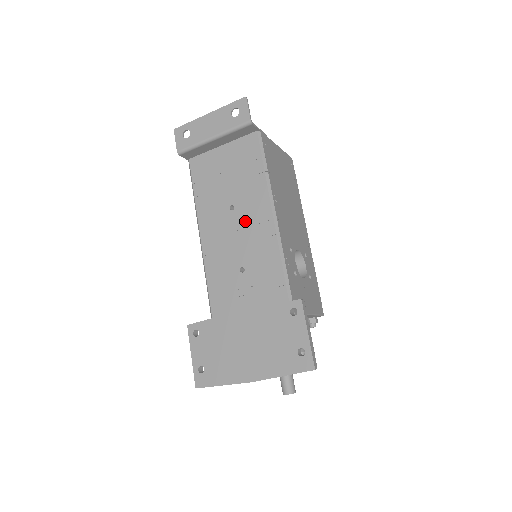
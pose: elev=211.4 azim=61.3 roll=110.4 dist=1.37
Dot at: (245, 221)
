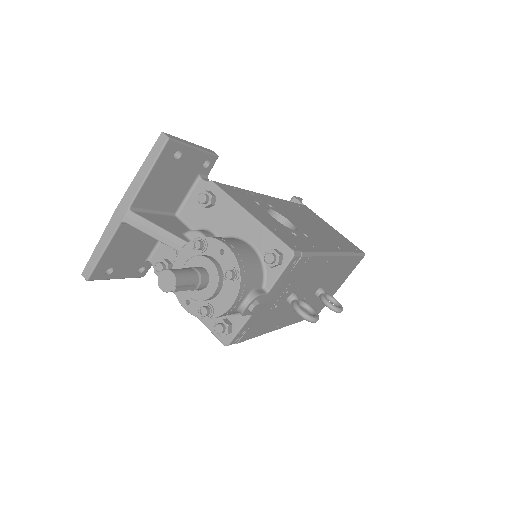
Dot at: occluded
